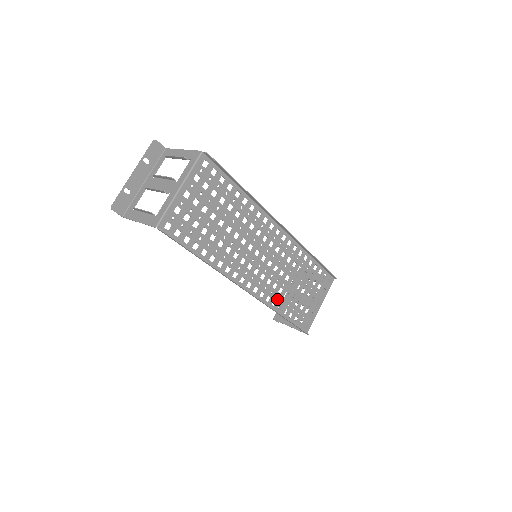
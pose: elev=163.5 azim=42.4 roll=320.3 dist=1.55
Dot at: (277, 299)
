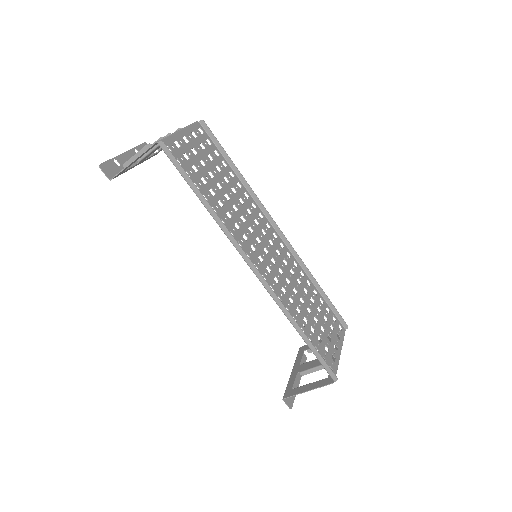
Dot at: (289, 308)
